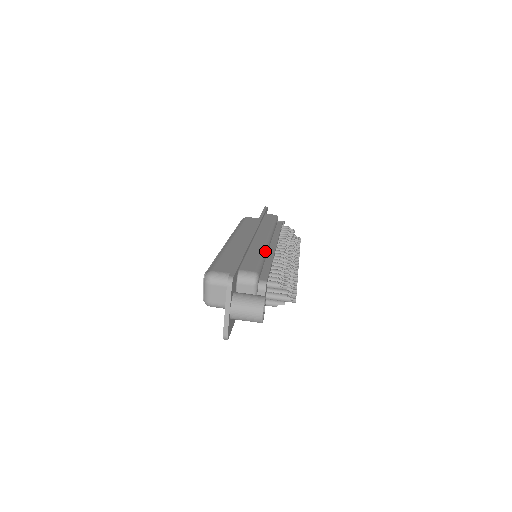
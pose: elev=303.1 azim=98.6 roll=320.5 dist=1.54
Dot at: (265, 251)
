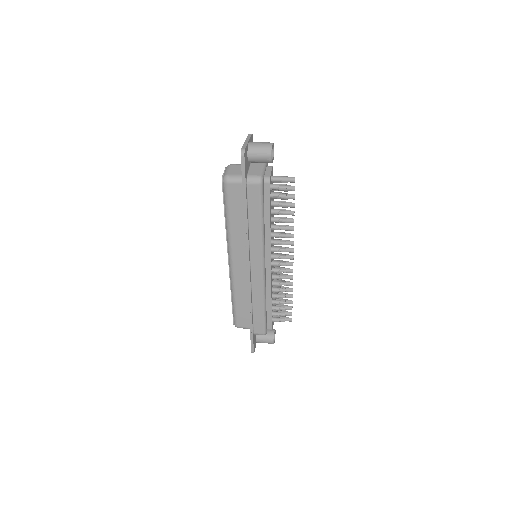
Dot at: occluded
